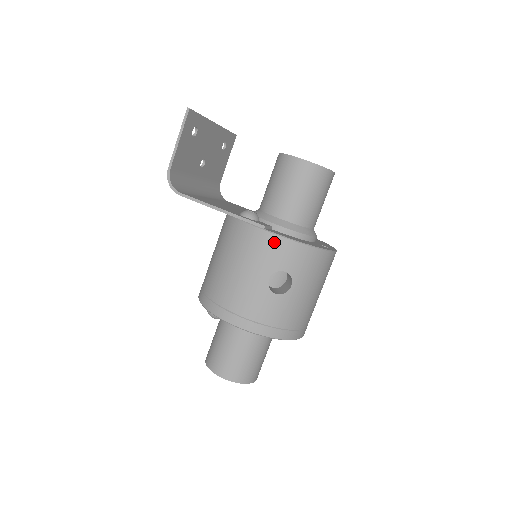
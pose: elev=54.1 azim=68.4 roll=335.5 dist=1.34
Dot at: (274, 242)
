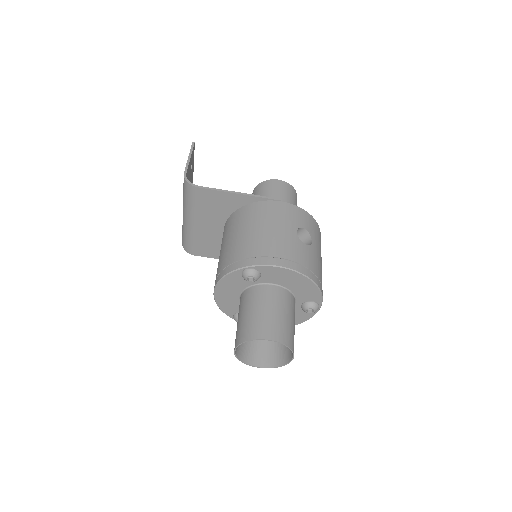
Dot at: (291, 208)
